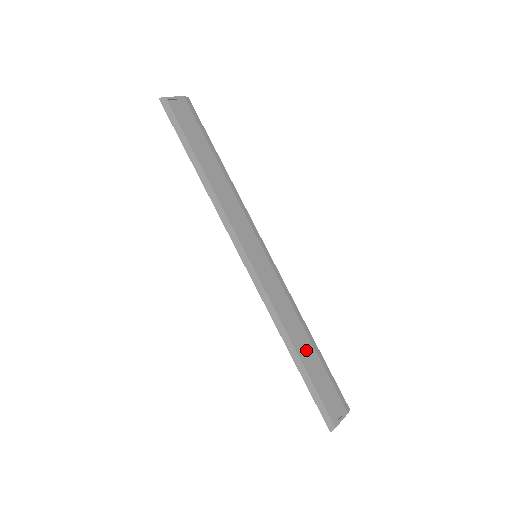
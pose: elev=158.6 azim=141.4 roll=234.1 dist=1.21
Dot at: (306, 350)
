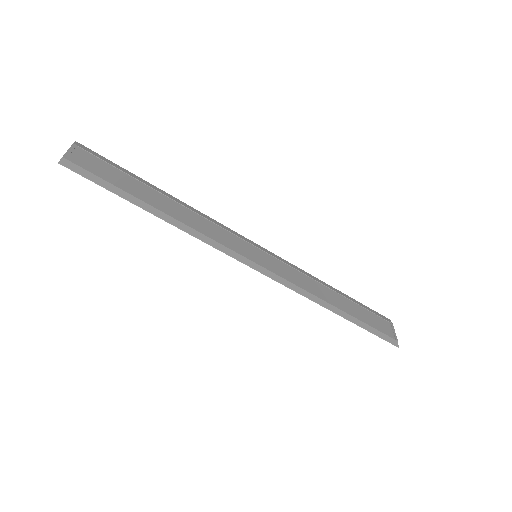
Dot at: (341, 302)
